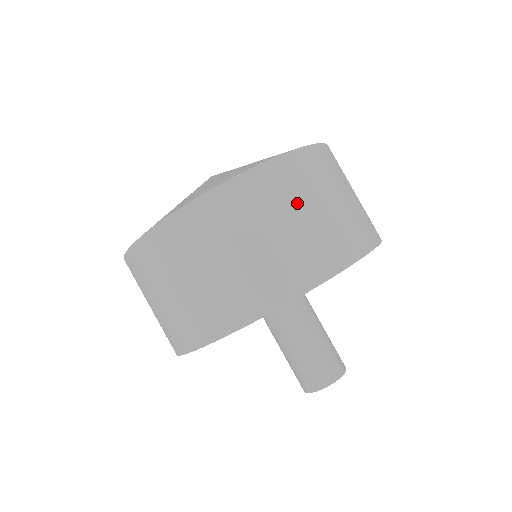
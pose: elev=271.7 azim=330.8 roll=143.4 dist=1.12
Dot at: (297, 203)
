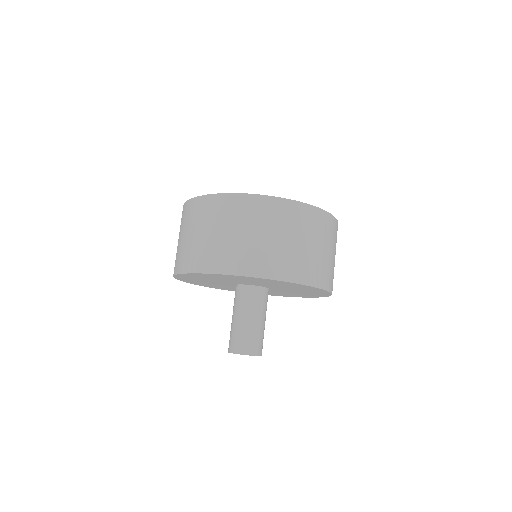
Dot at: (274, 228)
